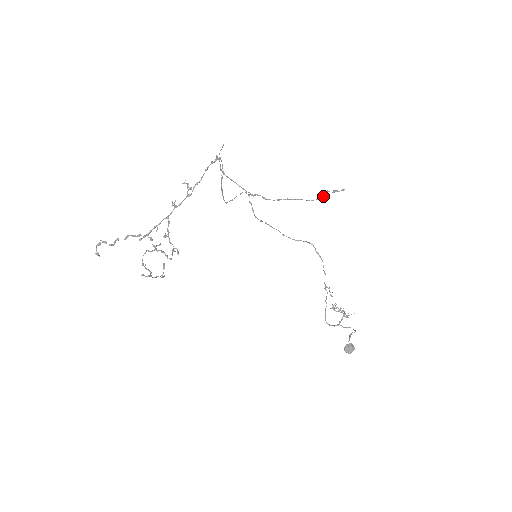
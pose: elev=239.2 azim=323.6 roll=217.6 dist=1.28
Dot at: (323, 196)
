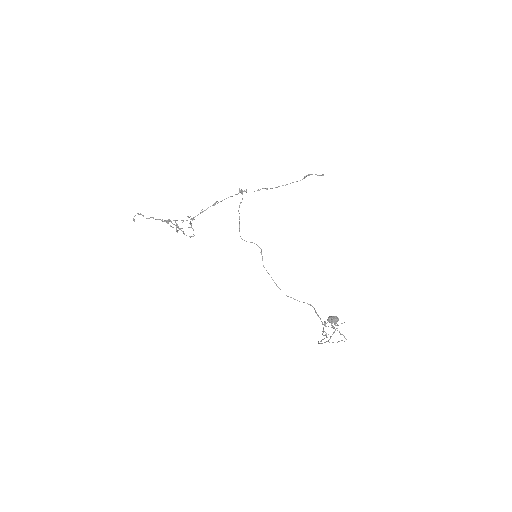
Dot at: (307, 175)
